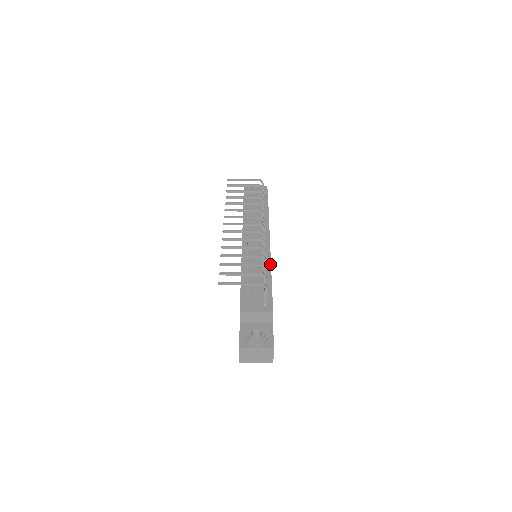
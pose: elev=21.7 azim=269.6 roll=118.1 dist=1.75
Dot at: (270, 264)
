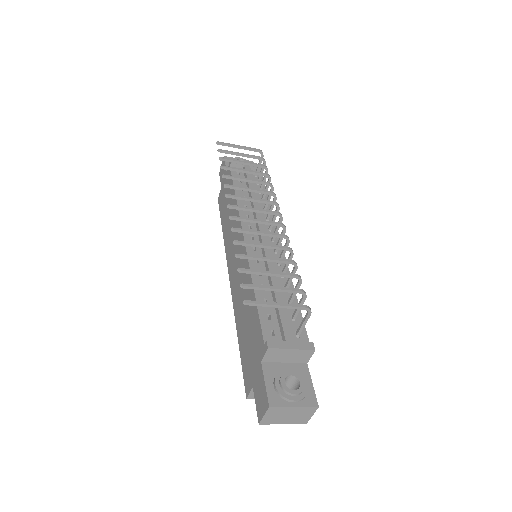
Dot at: (289, 272)
